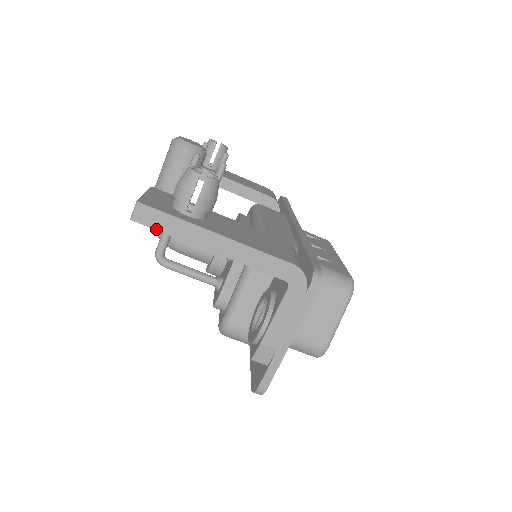
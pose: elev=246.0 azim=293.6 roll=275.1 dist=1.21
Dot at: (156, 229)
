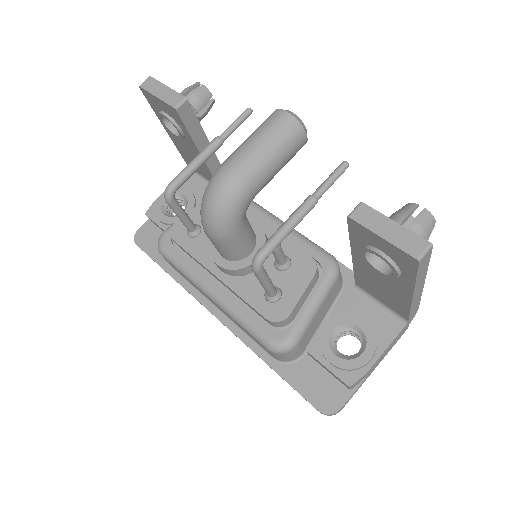
Dot at: (418, 273)
